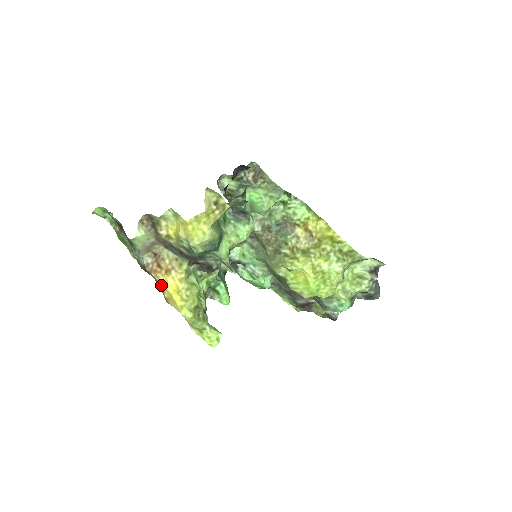
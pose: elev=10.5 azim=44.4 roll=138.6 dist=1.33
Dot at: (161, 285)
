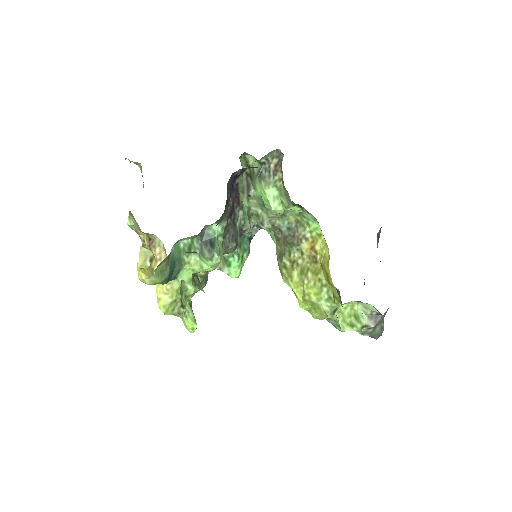
Dot at: occluded
